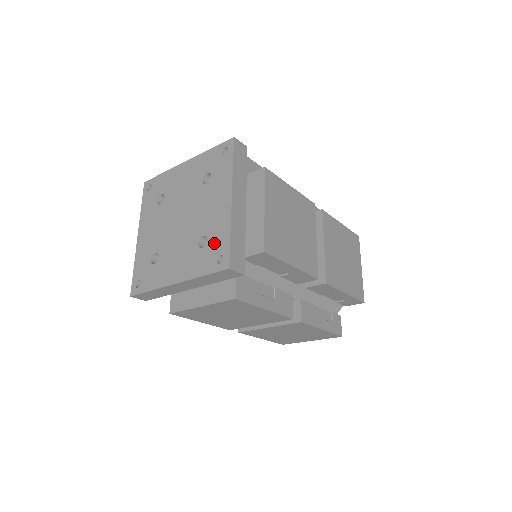
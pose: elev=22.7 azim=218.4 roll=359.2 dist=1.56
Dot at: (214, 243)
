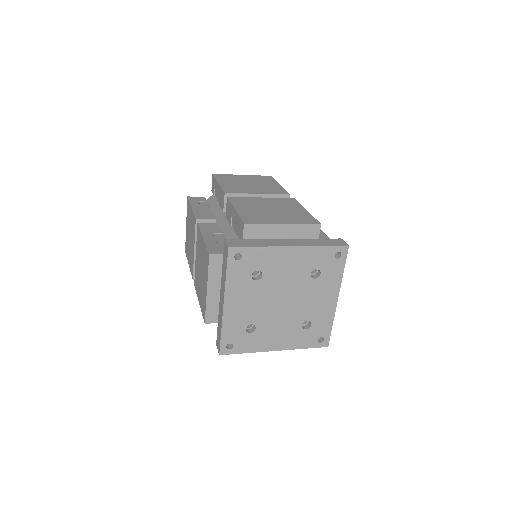
Dot at: (318, 328)
